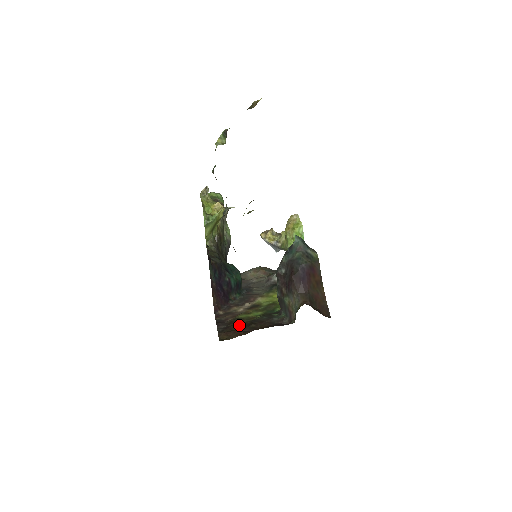
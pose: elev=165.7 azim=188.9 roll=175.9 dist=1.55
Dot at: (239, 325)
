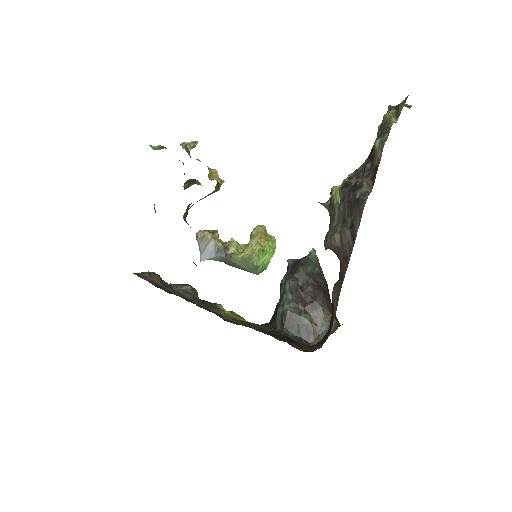
Dot at: occluded
